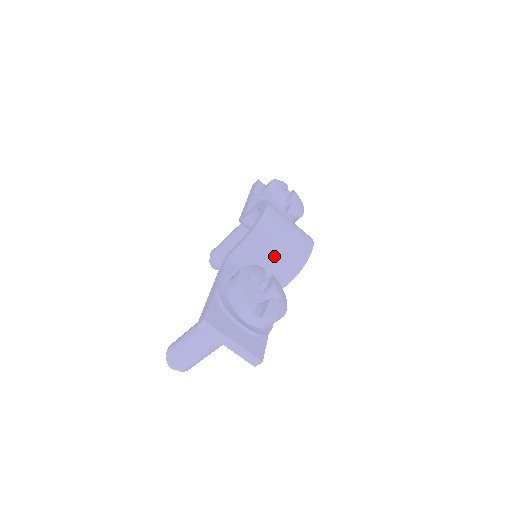
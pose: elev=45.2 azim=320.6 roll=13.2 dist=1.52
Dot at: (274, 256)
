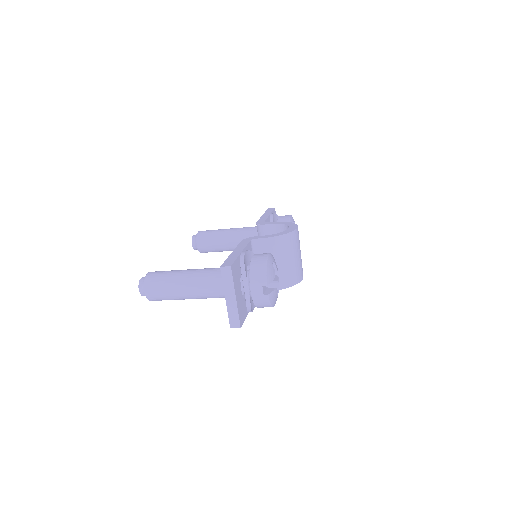
Dot at: (281, 264)
